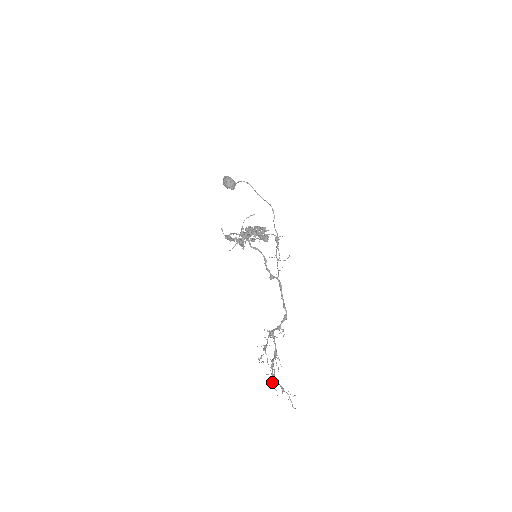
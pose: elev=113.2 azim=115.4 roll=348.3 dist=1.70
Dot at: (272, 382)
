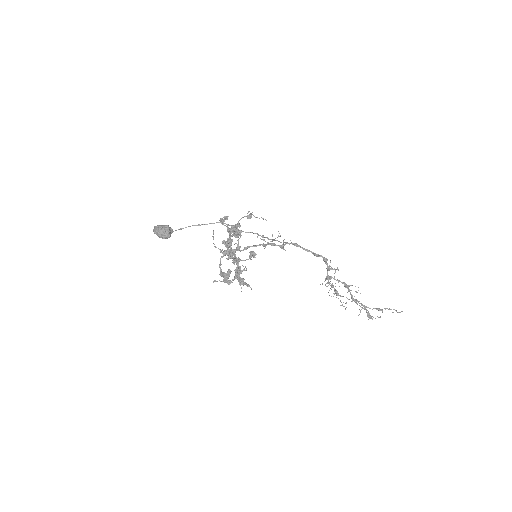
Dot at: occluded
